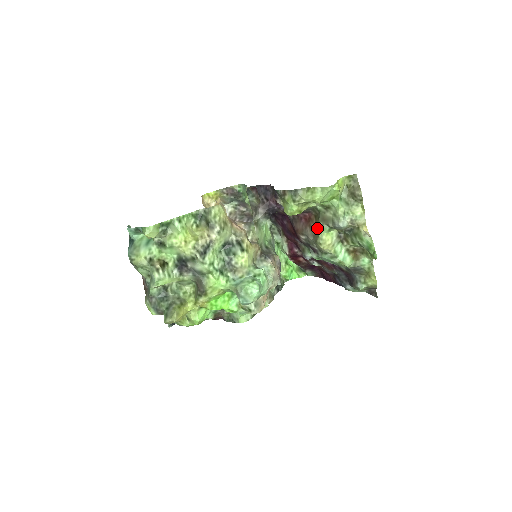
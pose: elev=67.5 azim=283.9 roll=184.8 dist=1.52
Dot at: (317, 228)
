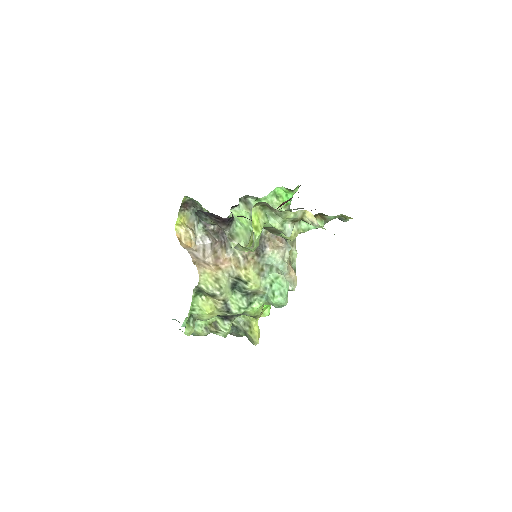
Dot at: occluded
